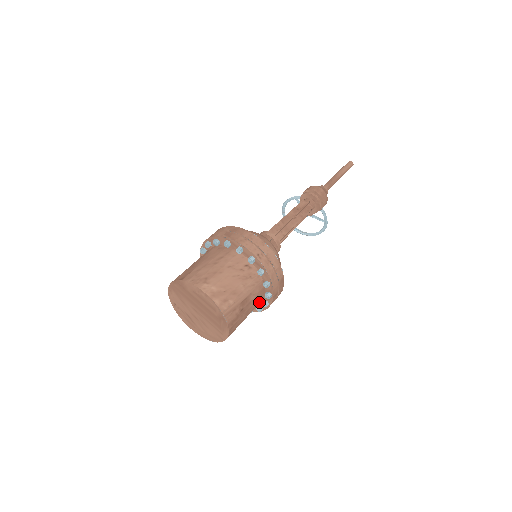
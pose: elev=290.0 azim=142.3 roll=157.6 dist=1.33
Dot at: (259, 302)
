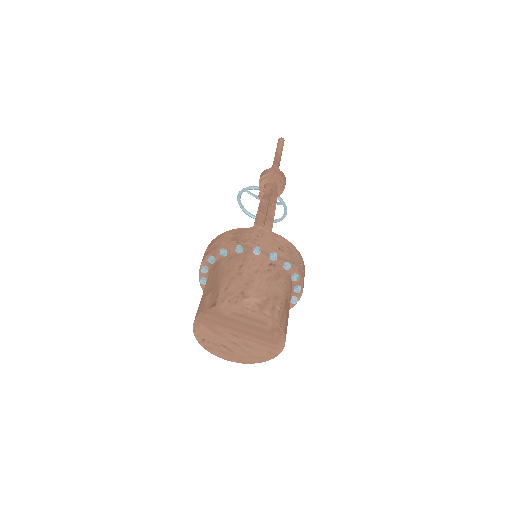
Dot at: occluded
